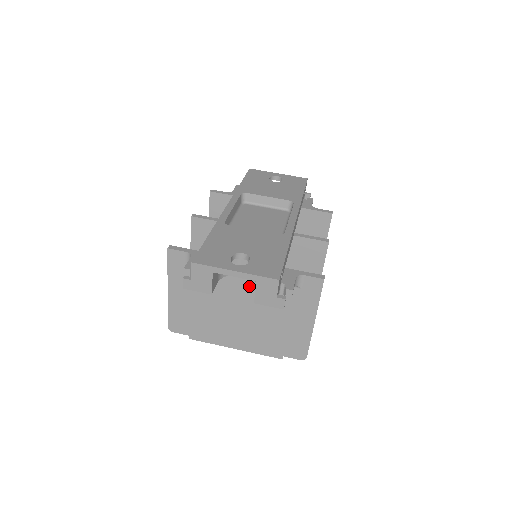
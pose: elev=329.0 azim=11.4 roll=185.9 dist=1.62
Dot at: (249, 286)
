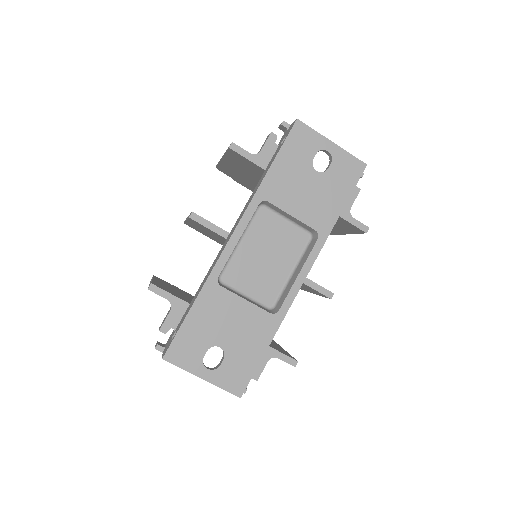
Dot at: occluded
